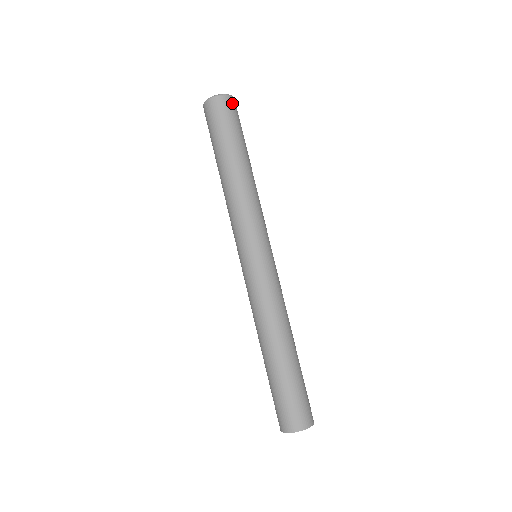
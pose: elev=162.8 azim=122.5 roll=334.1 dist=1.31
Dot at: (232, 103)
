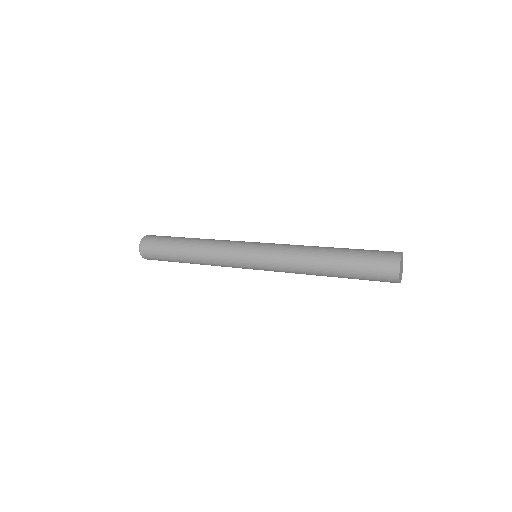
Dot at: occluded
